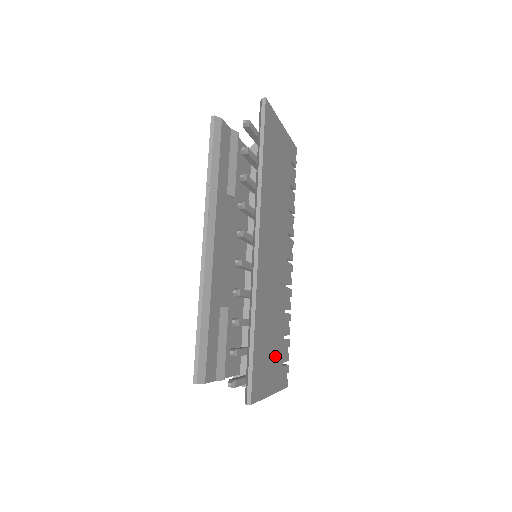
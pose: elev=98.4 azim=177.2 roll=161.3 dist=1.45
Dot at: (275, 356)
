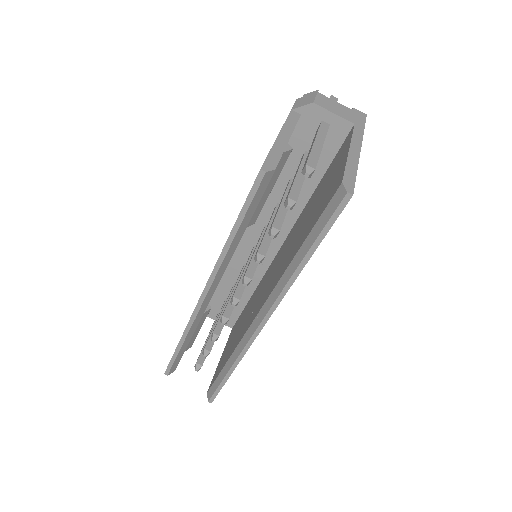
Dot at: occluded
